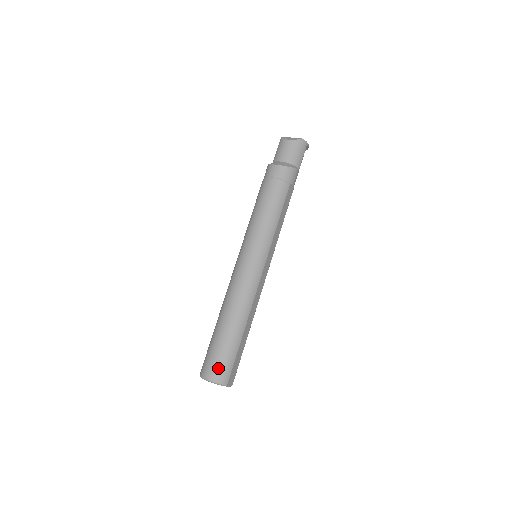
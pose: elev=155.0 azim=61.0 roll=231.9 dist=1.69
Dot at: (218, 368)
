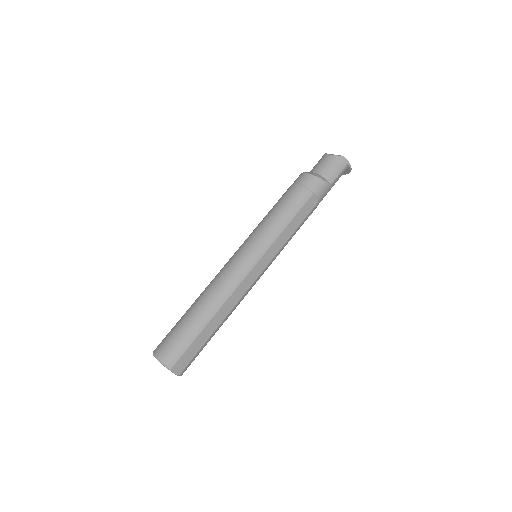
Dot at: (168, 347)
